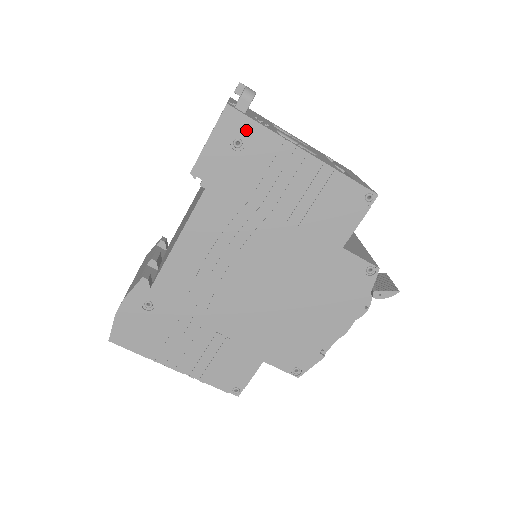
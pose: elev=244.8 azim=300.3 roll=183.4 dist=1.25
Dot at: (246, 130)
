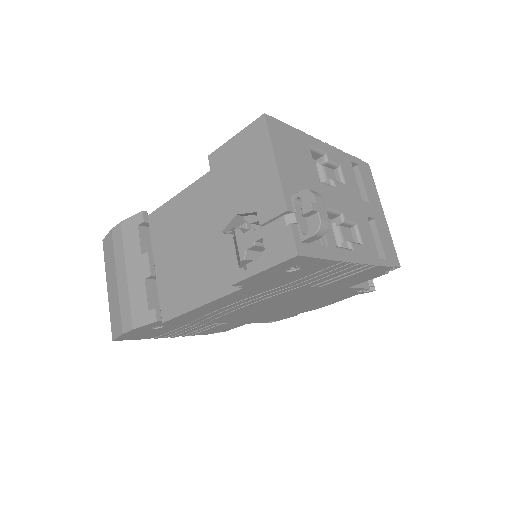
Dot at: (308, 263)
